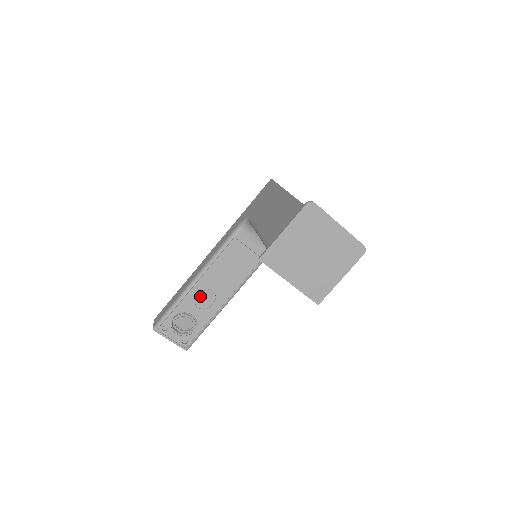
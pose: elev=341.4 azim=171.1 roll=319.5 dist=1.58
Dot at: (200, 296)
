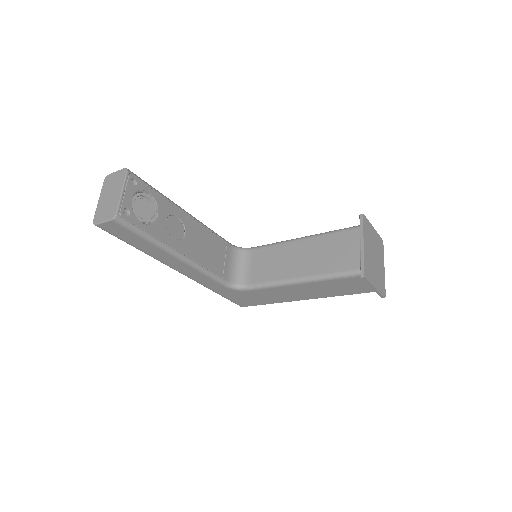
Dot at: (176, 221)
